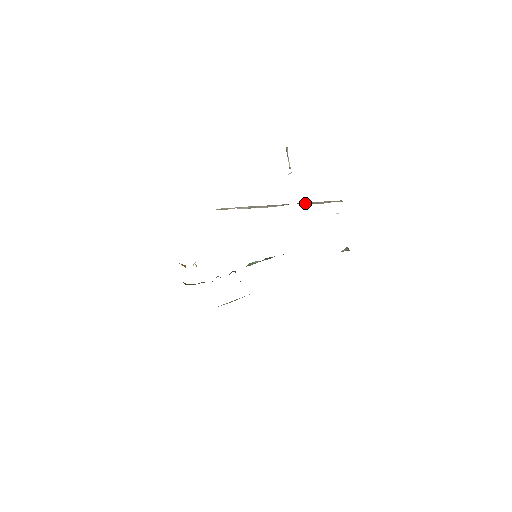
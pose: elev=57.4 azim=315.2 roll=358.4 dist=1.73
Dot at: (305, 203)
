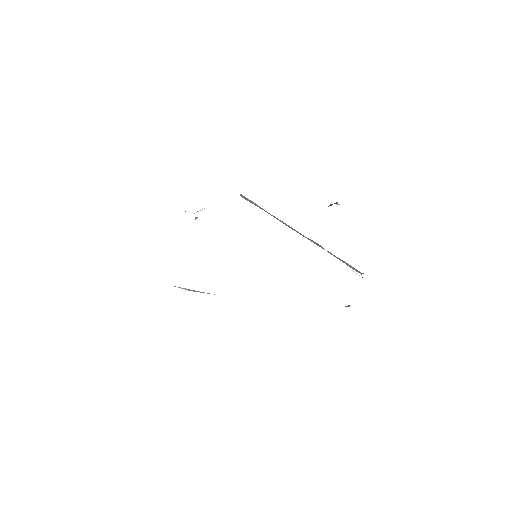
Dot at: occluded
